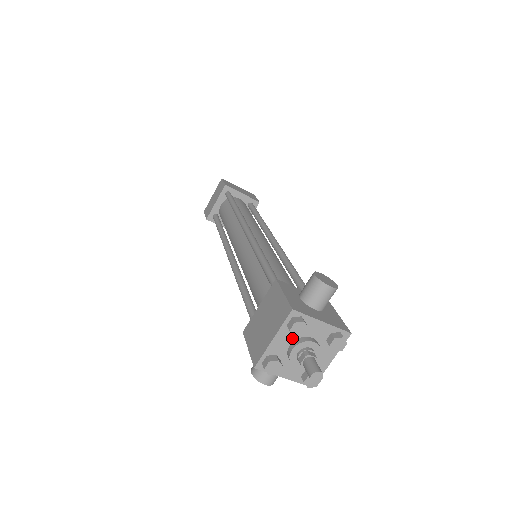
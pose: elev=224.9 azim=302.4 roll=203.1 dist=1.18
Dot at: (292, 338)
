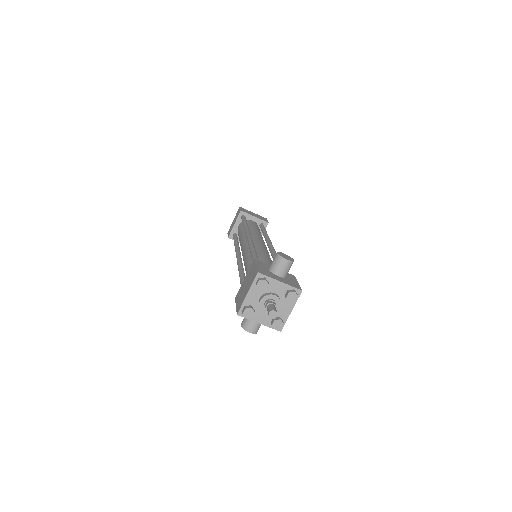
Dot at: (260, 293)
